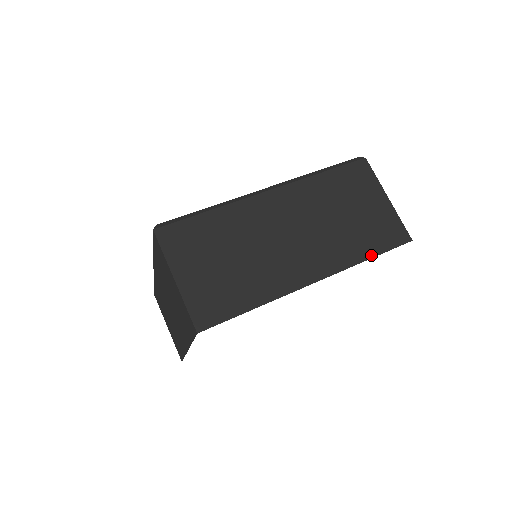
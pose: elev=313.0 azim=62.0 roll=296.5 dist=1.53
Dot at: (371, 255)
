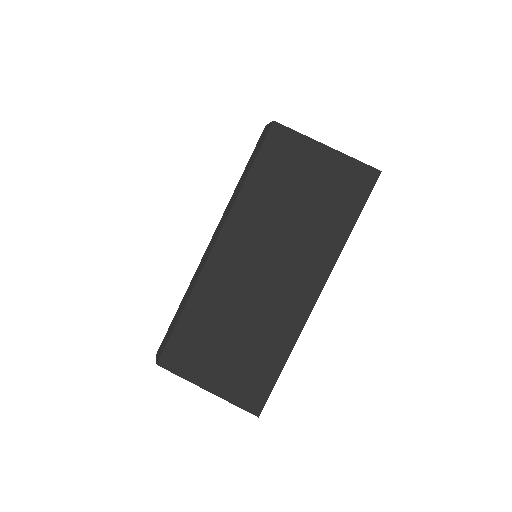
Dot at: occluded
